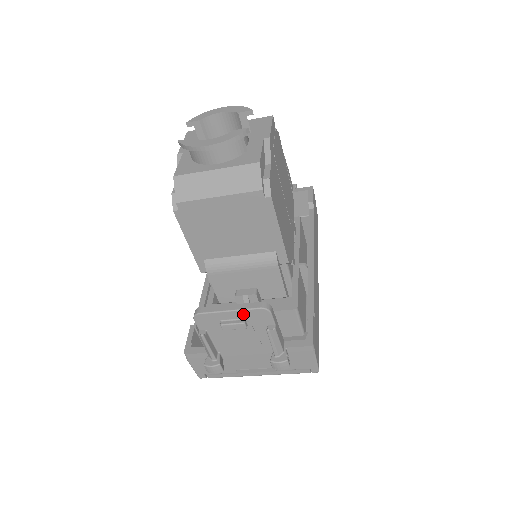
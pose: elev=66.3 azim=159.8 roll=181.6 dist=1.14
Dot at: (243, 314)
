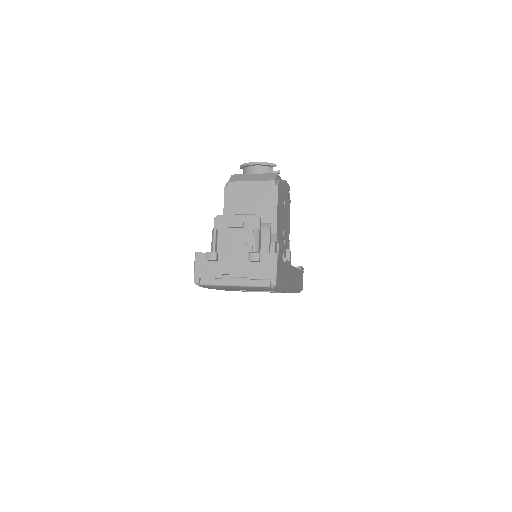
Dot at: (244, 218)
